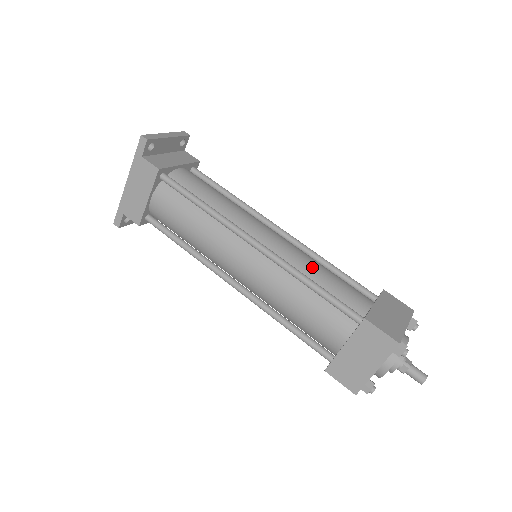
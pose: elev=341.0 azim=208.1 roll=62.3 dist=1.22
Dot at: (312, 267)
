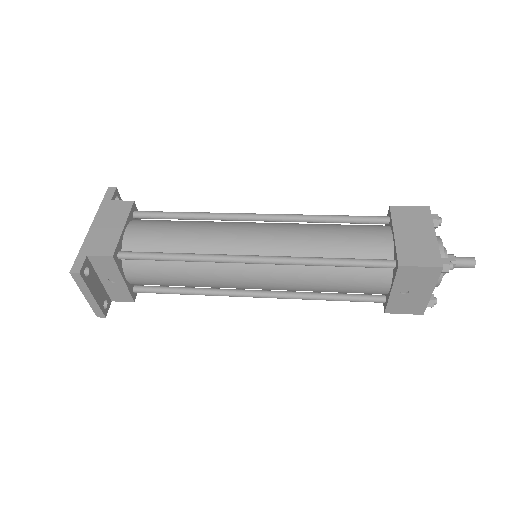
Dot at: occluded
